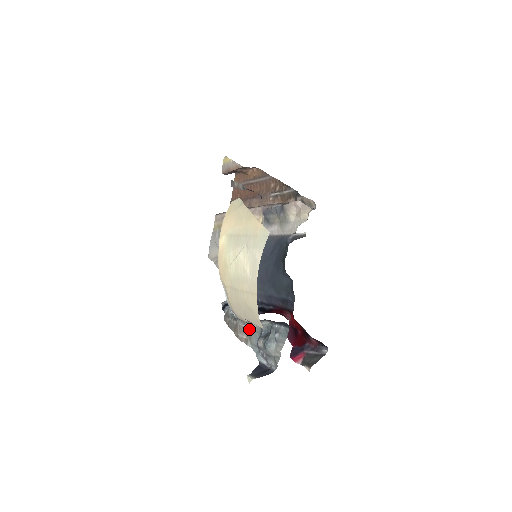
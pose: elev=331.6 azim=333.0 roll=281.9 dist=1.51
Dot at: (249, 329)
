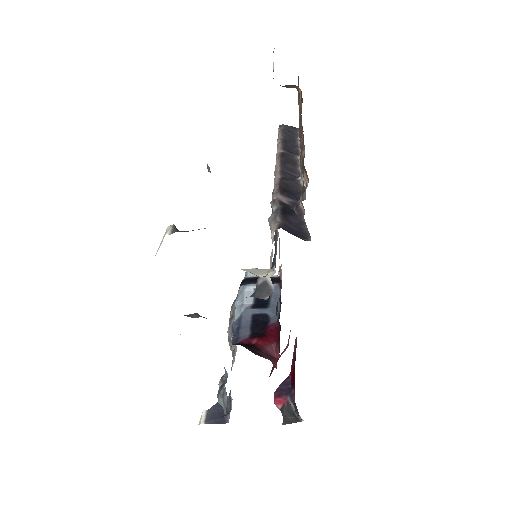
Dot at: occluded
